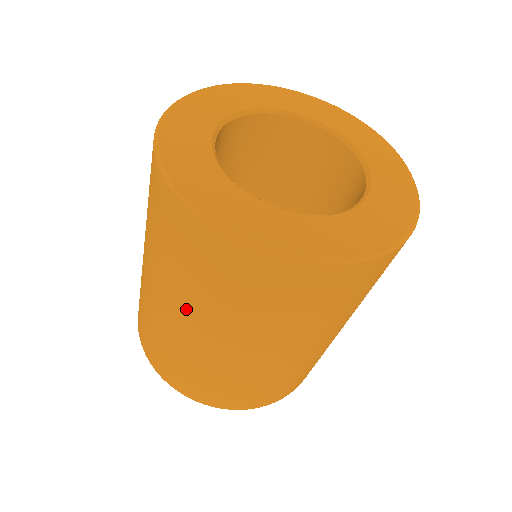
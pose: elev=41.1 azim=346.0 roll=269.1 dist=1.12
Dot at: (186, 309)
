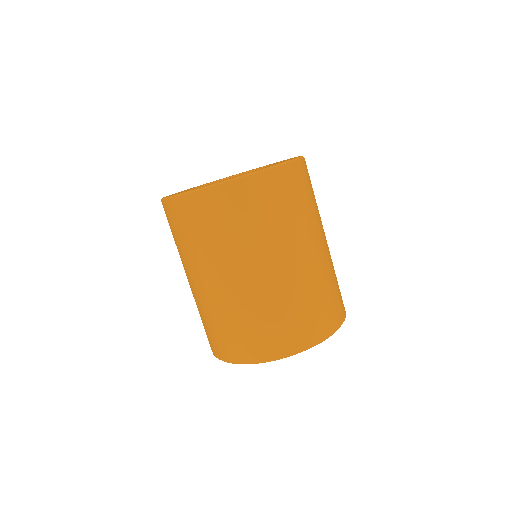
Dot at: (196, 269)
